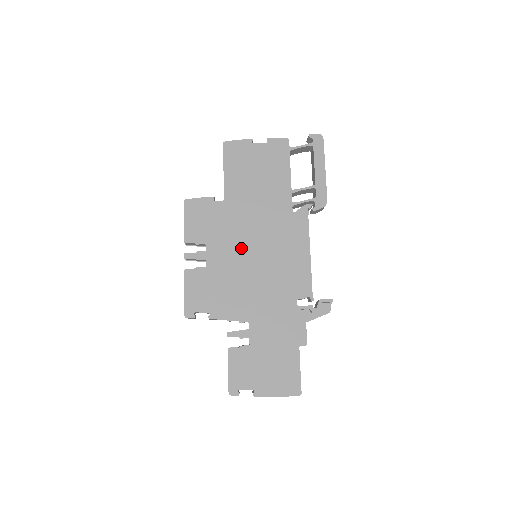
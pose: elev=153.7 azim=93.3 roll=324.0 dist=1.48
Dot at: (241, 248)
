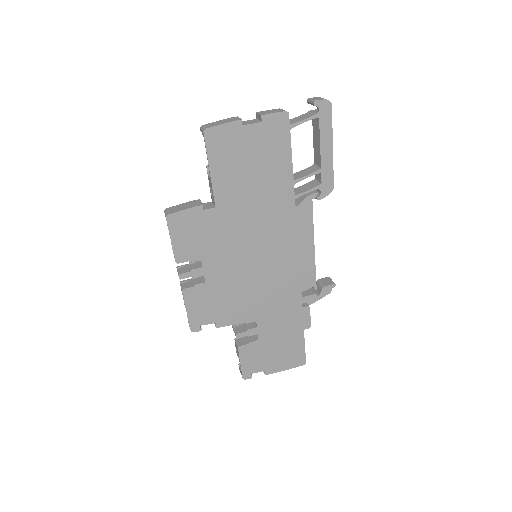
Dot at: (241, 256)
